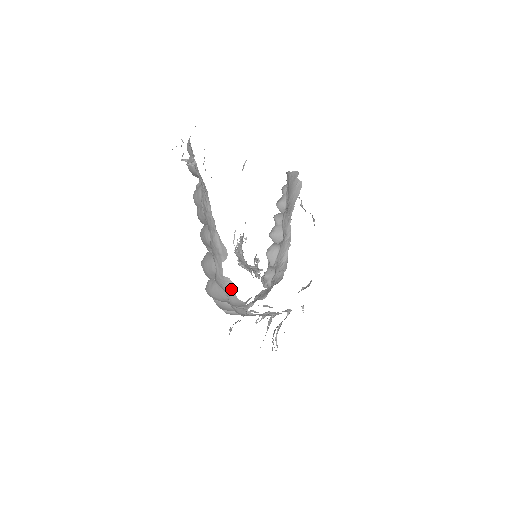
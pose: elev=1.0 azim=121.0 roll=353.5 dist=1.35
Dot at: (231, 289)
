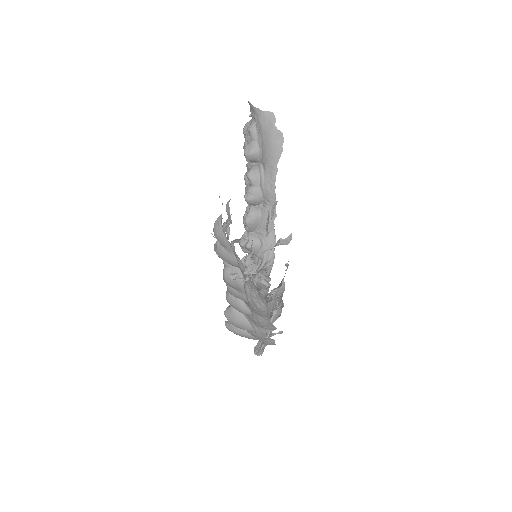
Dot at: (272, 343)
